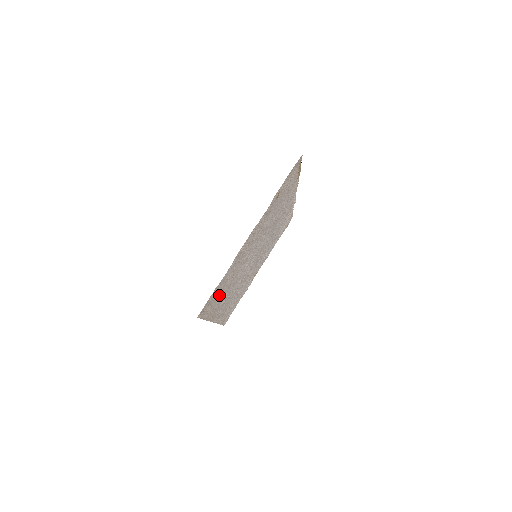
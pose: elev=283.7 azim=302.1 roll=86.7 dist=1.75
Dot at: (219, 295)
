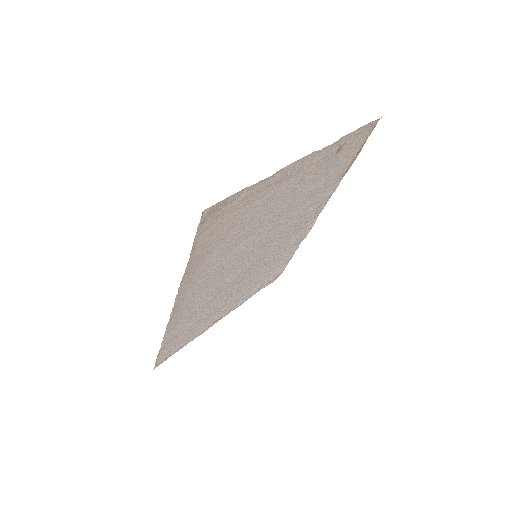
Dot at: (222, 235)
